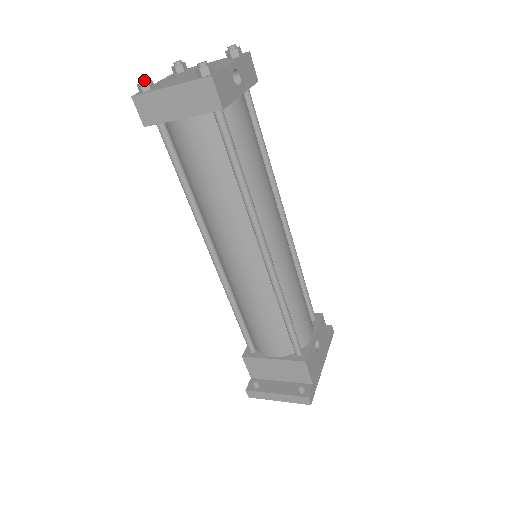
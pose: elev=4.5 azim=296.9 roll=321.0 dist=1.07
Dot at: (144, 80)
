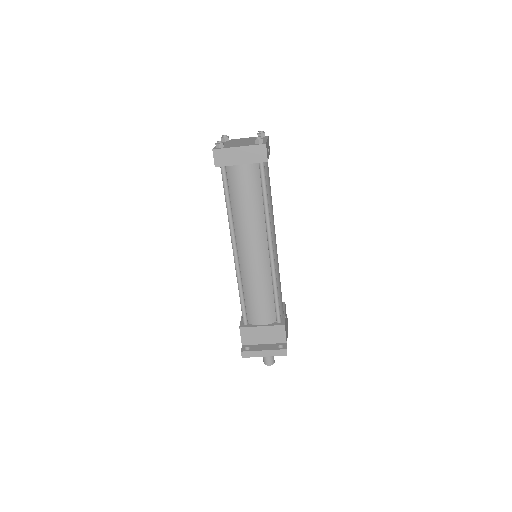
Dot at: (221, 142)
